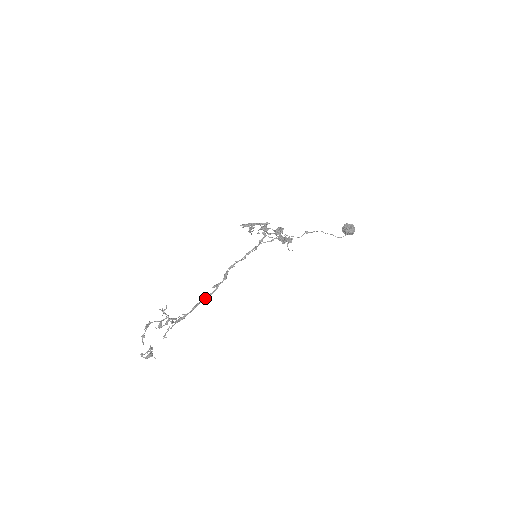
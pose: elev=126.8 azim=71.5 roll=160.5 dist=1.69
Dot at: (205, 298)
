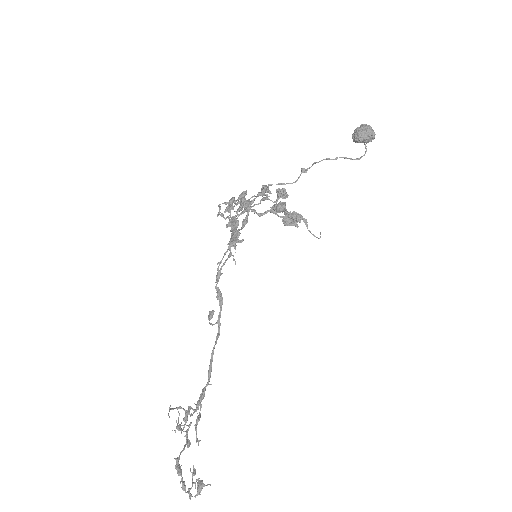
Dot at: (213, 349)
